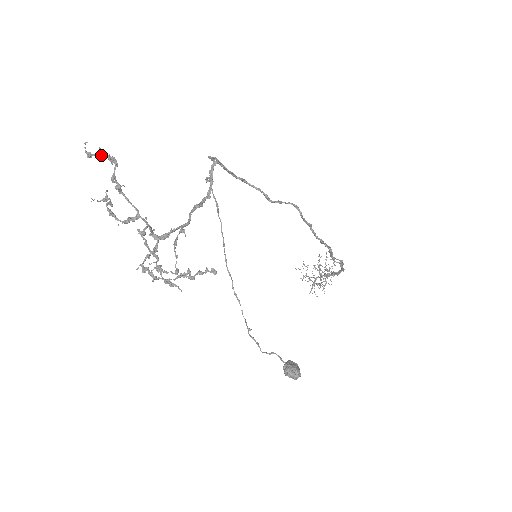
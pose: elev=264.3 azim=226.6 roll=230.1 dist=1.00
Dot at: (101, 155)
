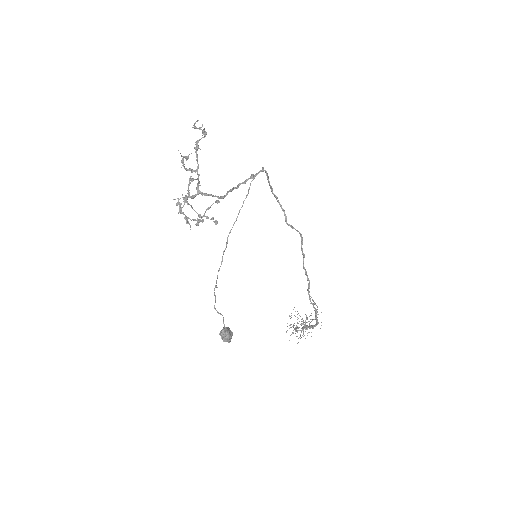
Dot at: (200, 128)
